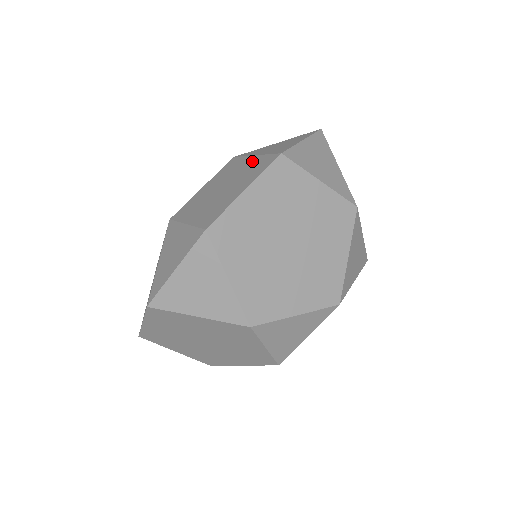
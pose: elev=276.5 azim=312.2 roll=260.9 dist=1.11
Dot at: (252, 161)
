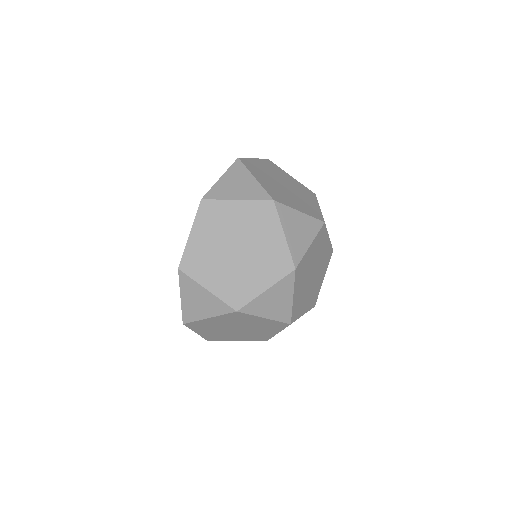
Dot at: occluded
